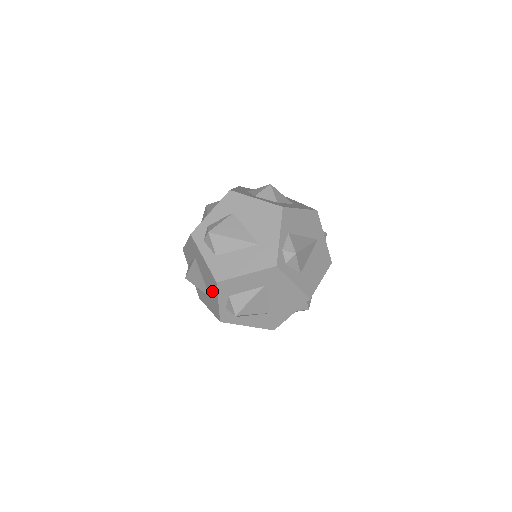
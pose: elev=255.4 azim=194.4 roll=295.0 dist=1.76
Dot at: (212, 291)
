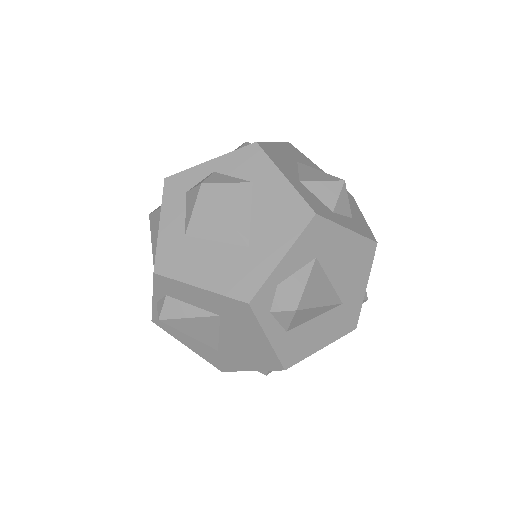
Dot at: (244, 359)
